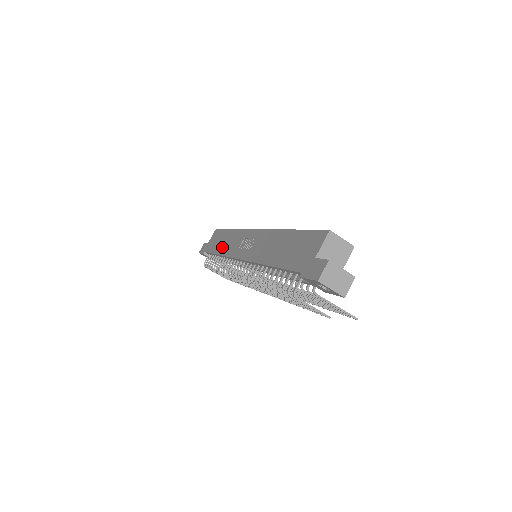
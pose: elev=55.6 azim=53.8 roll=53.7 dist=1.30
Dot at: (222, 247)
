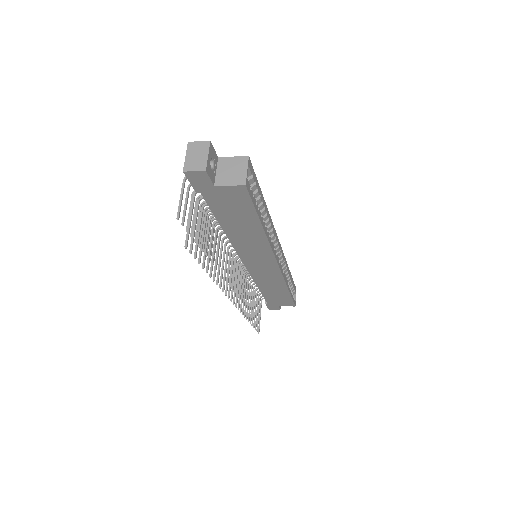
Dot at: occluded
